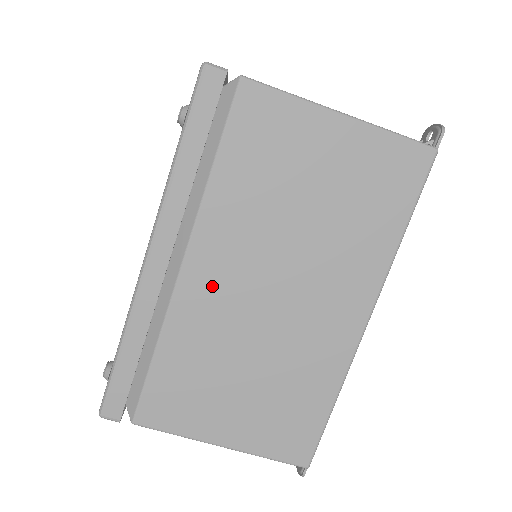
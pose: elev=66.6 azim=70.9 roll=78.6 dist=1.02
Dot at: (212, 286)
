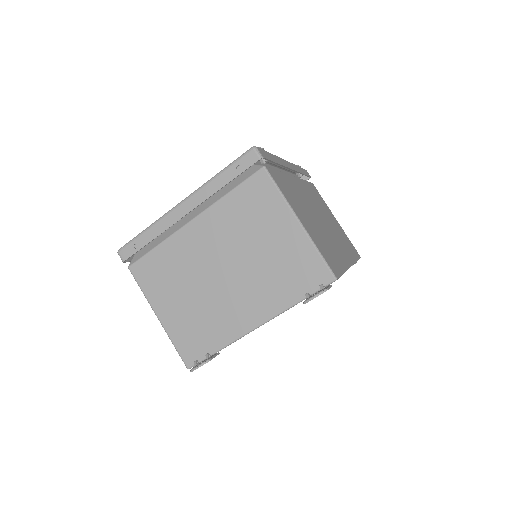
Dot at: (302, 191)
